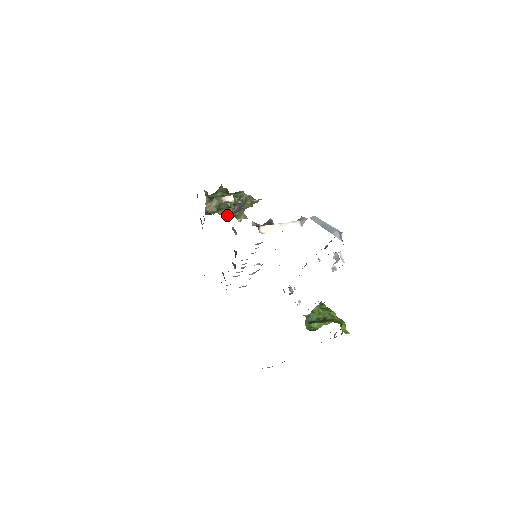
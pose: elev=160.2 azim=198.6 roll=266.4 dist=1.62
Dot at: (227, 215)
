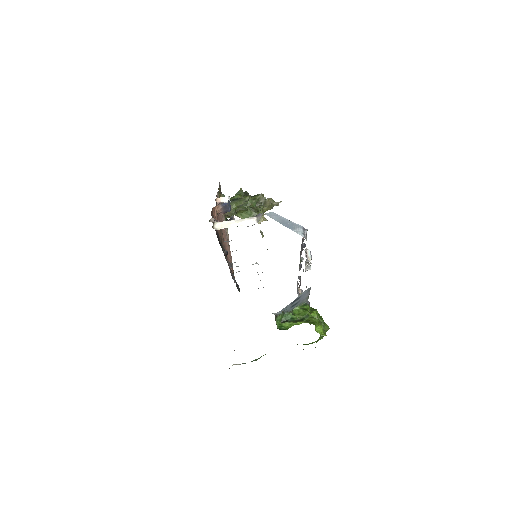
Dot at: (246, 217)
